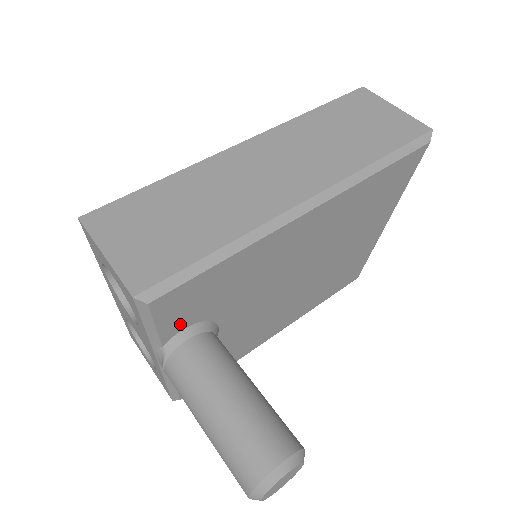
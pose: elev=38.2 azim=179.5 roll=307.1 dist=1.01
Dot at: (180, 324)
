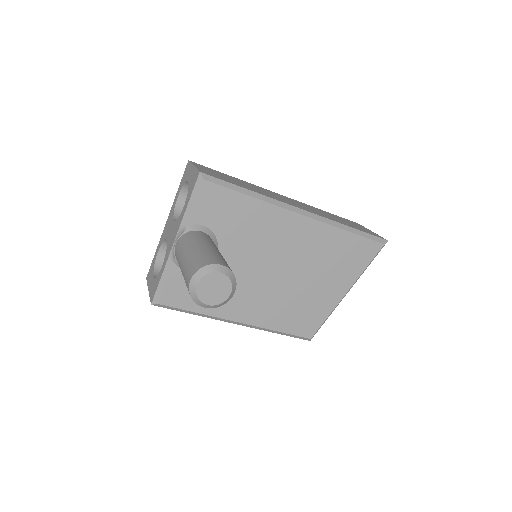
Dot at: (204, 218)
